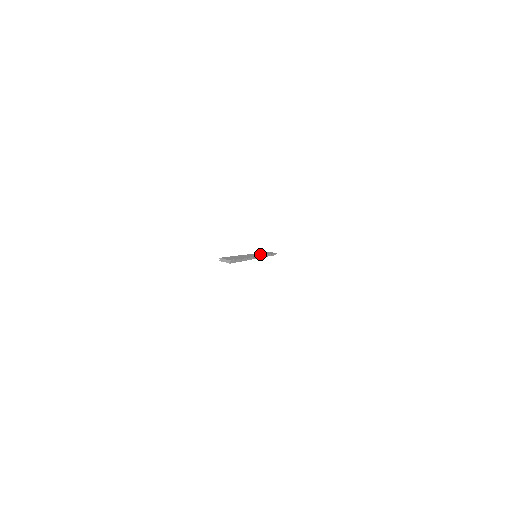
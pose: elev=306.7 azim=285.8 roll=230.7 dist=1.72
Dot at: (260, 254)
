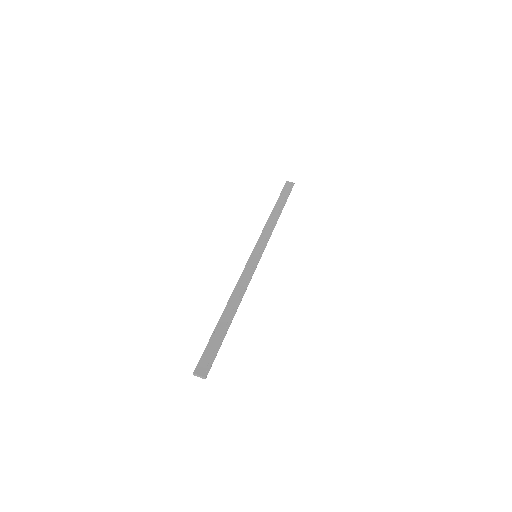
Dot at: (264, 239)
